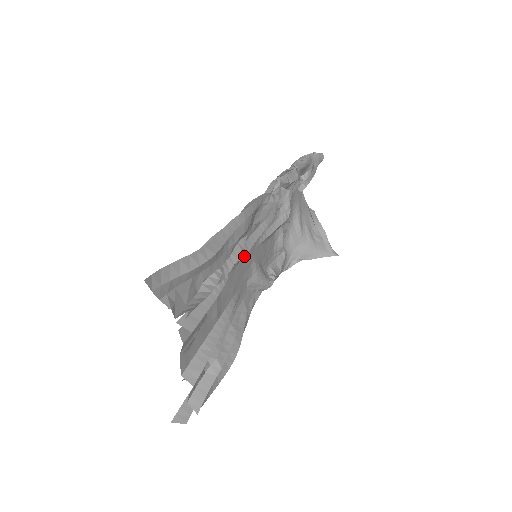
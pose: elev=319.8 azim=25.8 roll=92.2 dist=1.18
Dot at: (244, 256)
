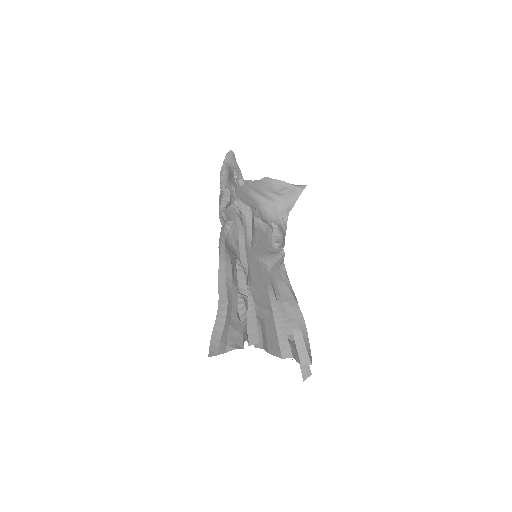
Dot at: (247, 271)
